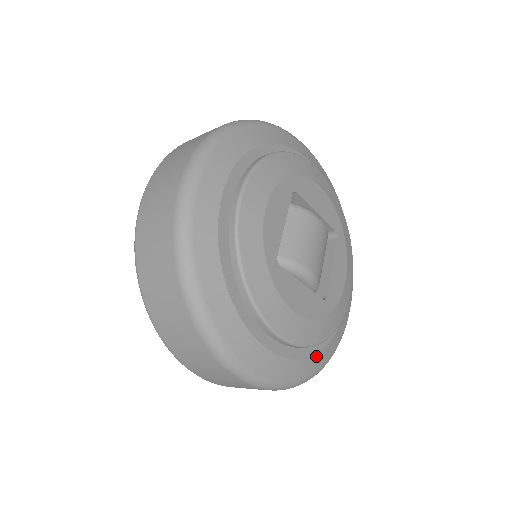
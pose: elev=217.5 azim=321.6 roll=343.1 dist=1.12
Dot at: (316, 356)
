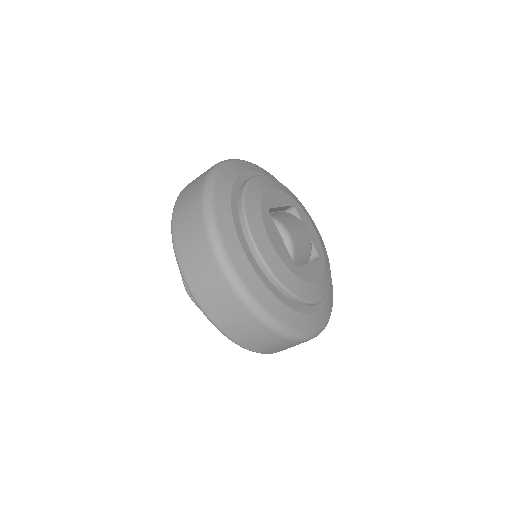
Dot at: (276, 301)
